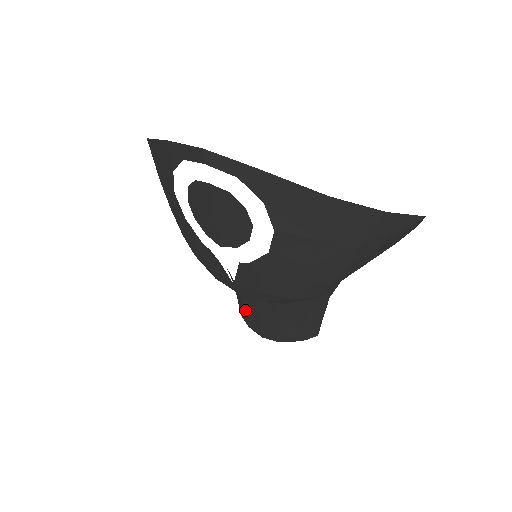
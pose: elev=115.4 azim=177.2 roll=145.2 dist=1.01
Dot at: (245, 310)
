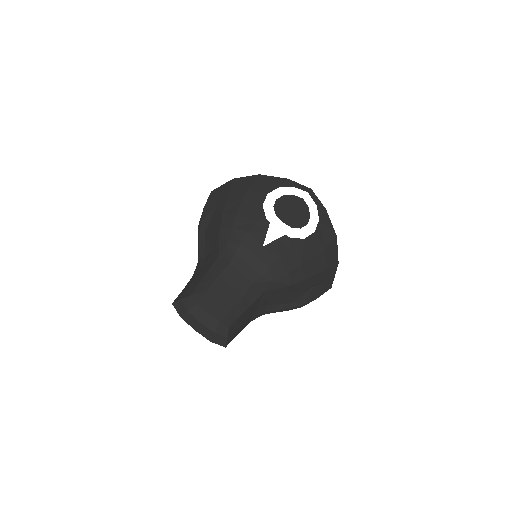
Dot at: (210, 288)
